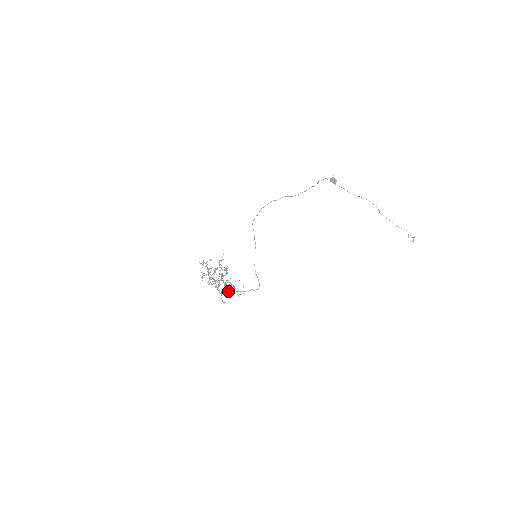
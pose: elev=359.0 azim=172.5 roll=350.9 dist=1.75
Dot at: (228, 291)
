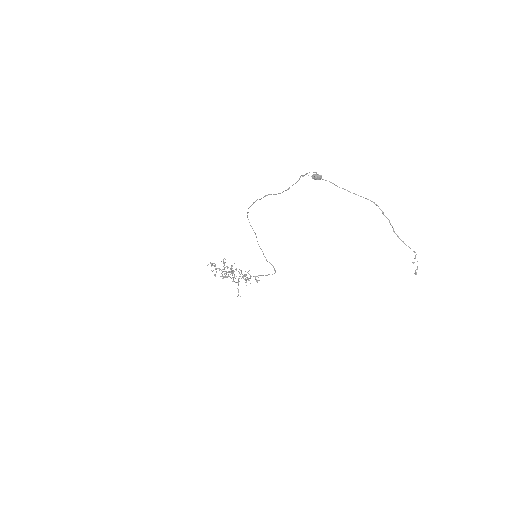
Dot at: (245, 280)
